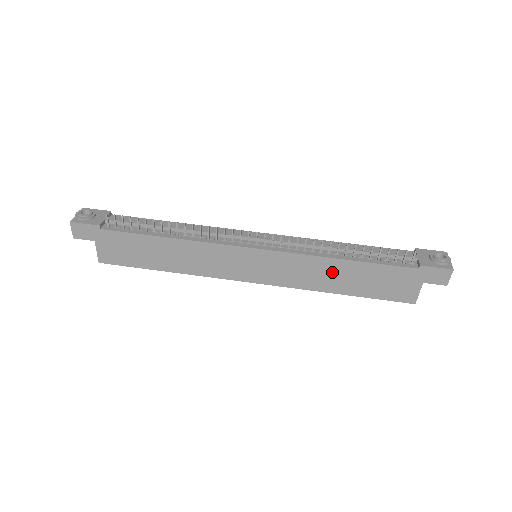
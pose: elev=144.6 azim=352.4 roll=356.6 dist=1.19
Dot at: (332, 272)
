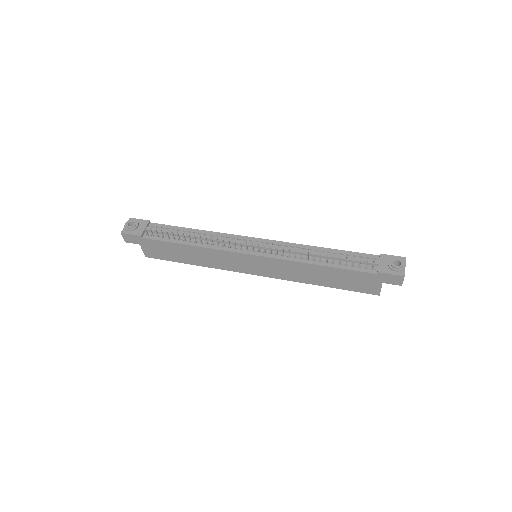
Dot at: (311, 272)
